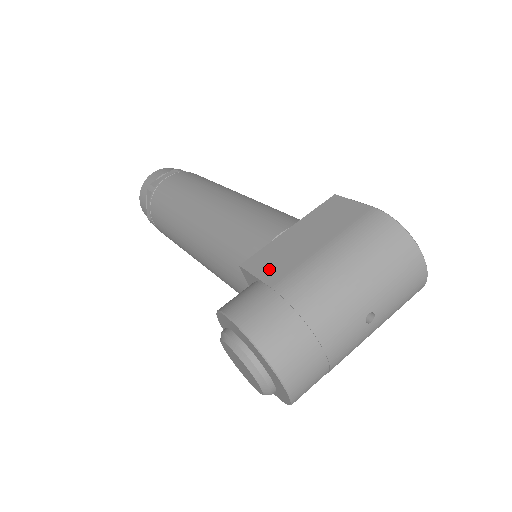
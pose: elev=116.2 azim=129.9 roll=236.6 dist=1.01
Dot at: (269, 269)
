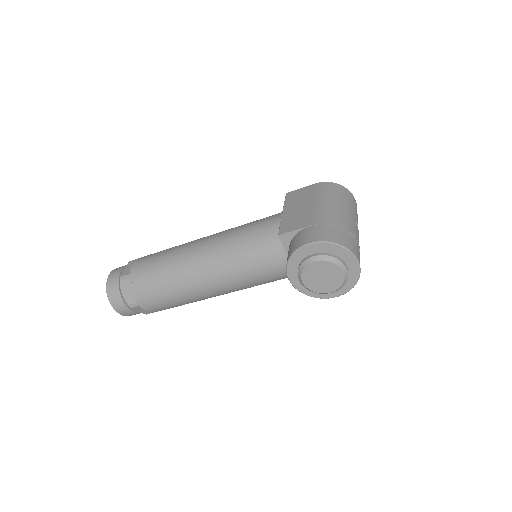
Dot at: (299, 224)
